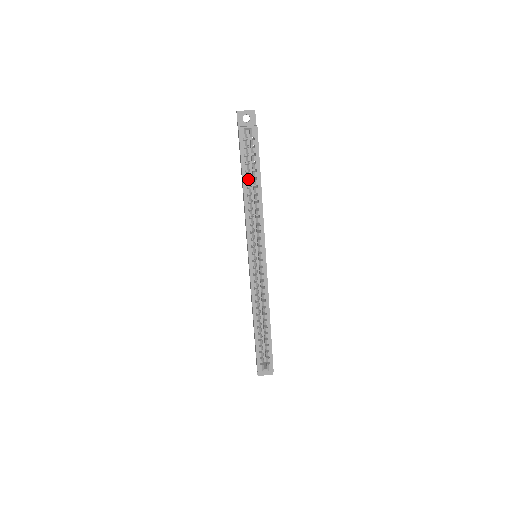
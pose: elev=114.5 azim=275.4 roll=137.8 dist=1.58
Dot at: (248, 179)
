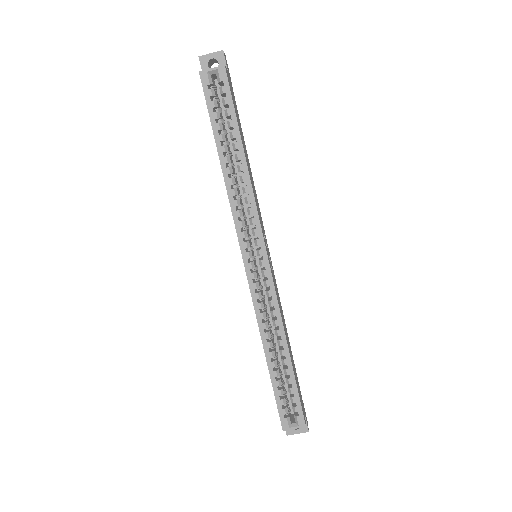
Dot at: (225, 144)
